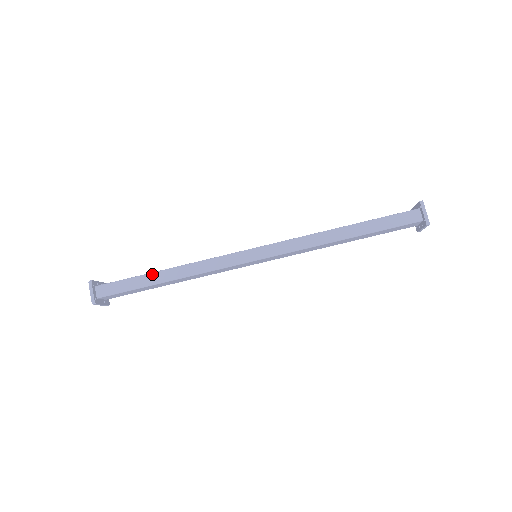
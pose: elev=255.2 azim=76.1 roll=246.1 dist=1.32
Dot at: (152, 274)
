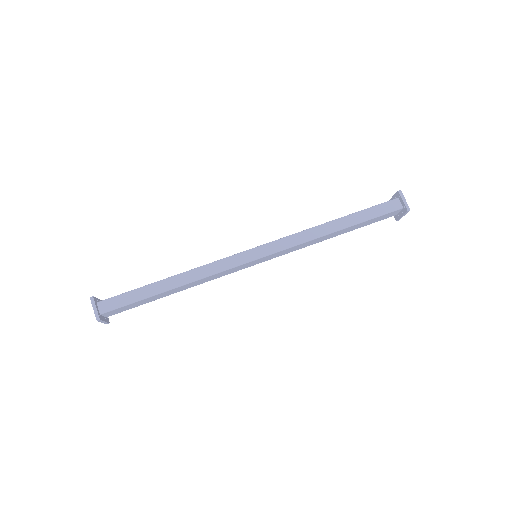
Dot at: (156, 283)
